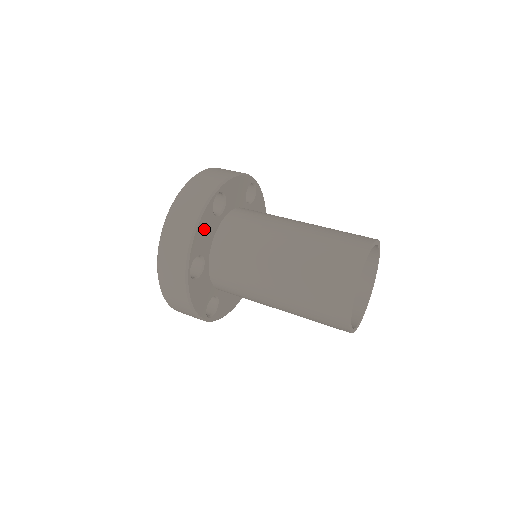
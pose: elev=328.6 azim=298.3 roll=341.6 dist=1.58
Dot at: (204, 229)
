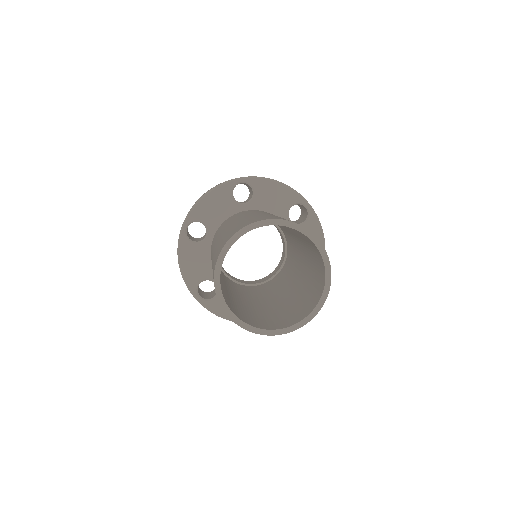
Dot at: (191, 260)
